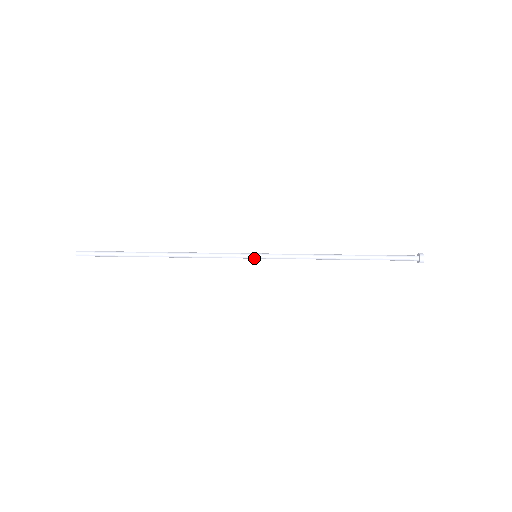
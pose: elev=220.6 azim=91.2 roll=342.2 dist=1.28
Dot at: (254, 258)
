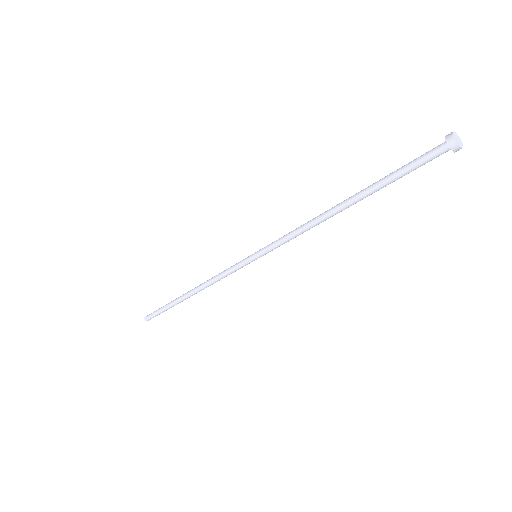
Dot at: (256, 258)
